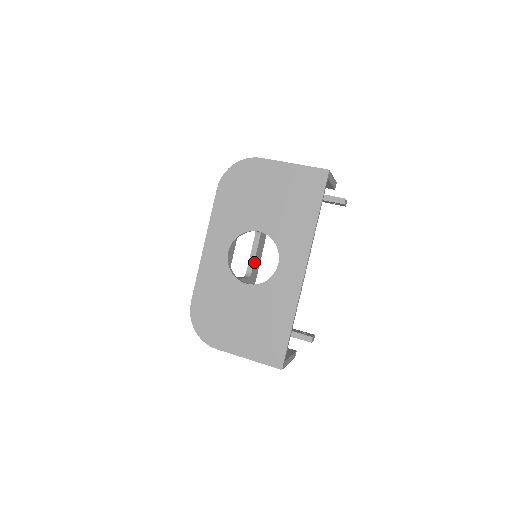
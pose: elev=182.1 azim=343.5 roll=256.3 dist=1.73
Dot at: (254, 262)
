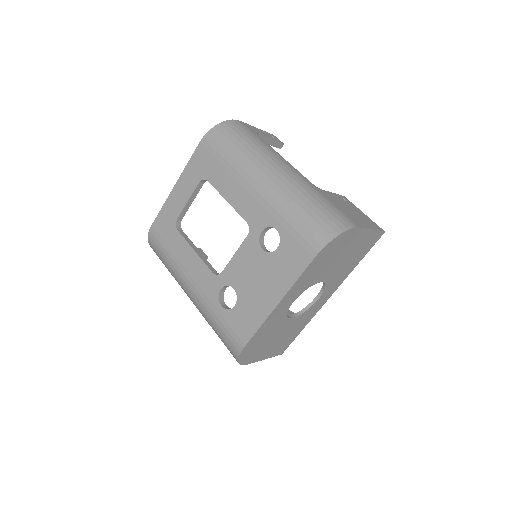
Dot at: (187, 209)
